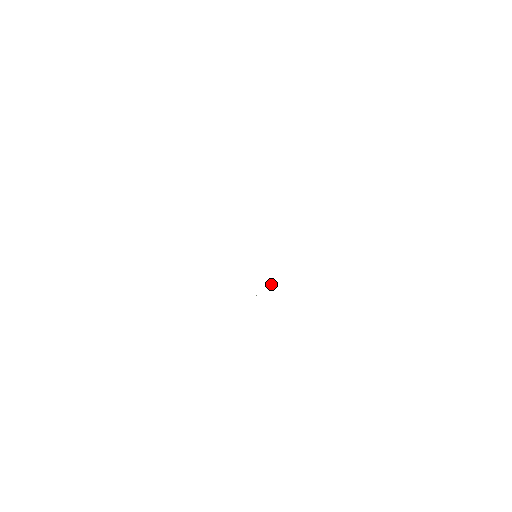
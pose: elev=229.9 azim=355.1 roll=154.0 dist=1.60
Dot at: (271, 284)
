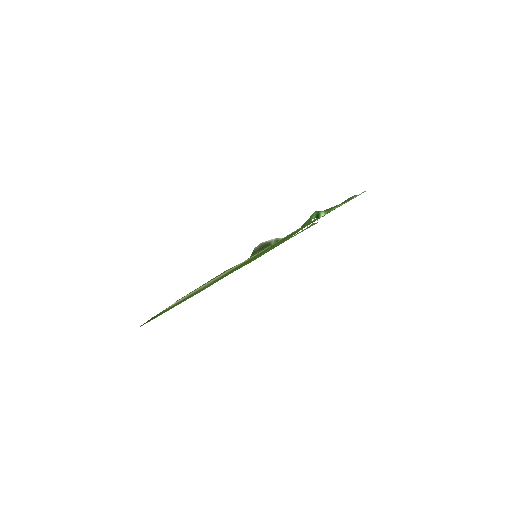
Dot at: occluded
